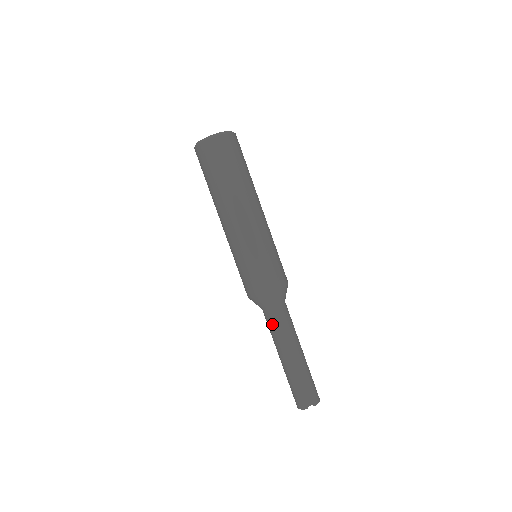
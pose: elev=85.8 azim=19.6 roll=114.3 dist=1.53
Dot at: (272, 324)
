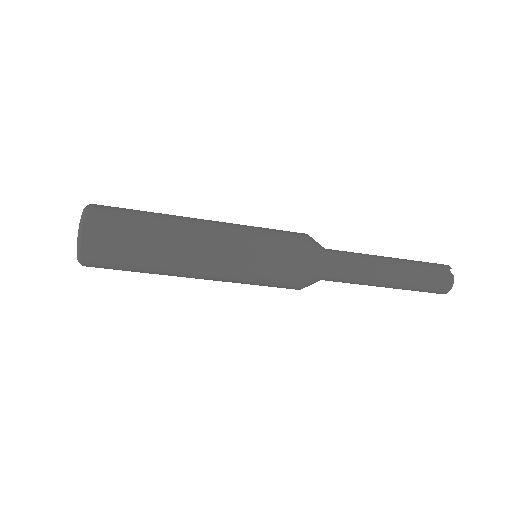
Dot at: occluded
